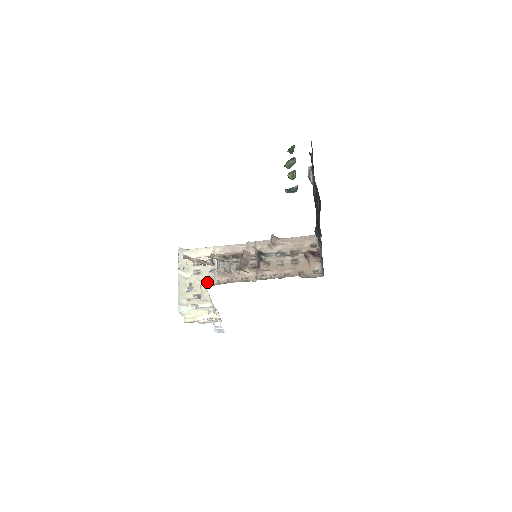
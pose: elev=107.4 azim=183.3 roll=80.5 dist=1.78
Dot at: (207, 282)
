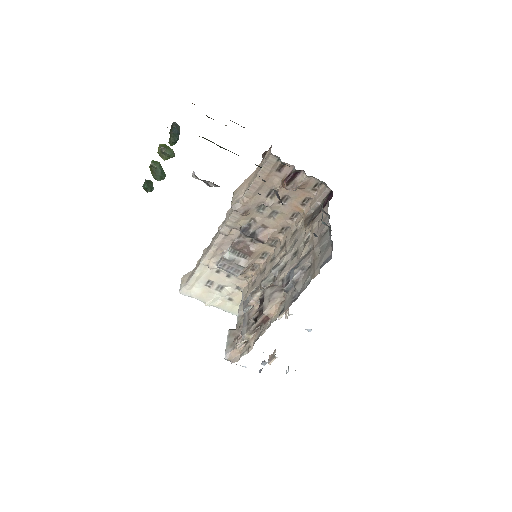
Dot at: (239, 288)
